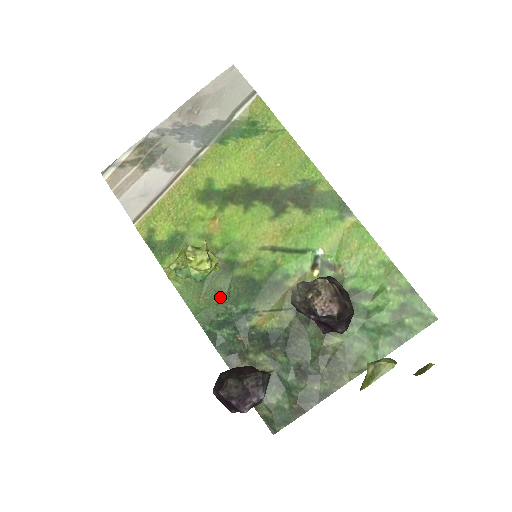
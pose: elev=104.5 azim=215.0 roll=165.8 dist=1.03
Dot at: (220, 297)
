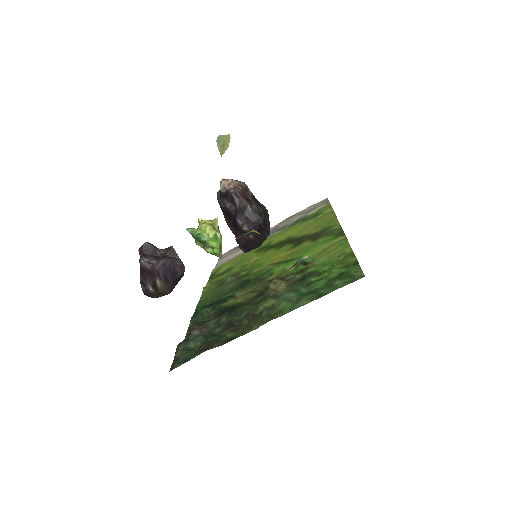
Dot at: (221, 293)
